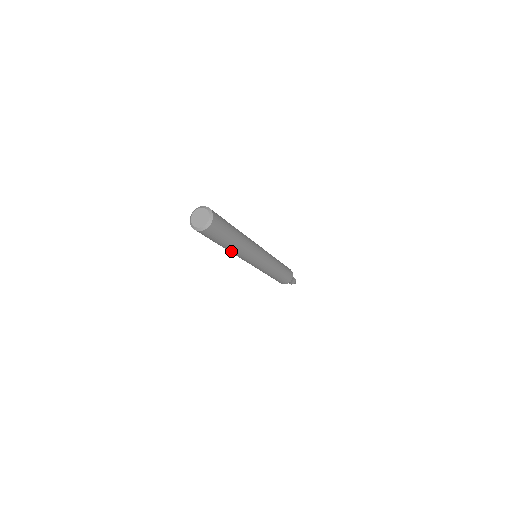
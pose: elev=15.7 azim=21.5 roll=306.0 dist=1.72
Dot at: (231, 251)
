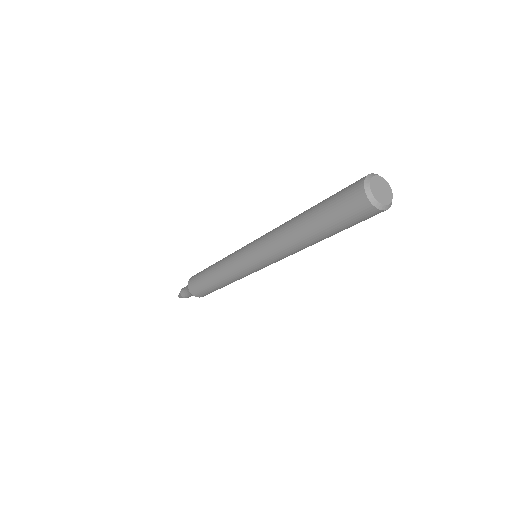
Dot at: occluded
